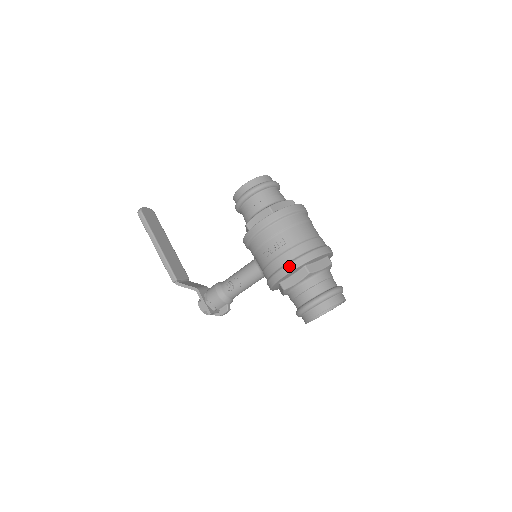
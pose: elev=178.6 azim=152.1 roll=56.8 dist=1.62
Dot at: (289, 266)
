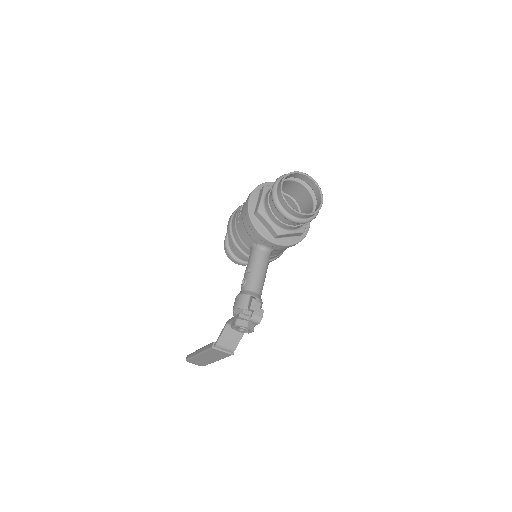
Dot at: (248, 197)
